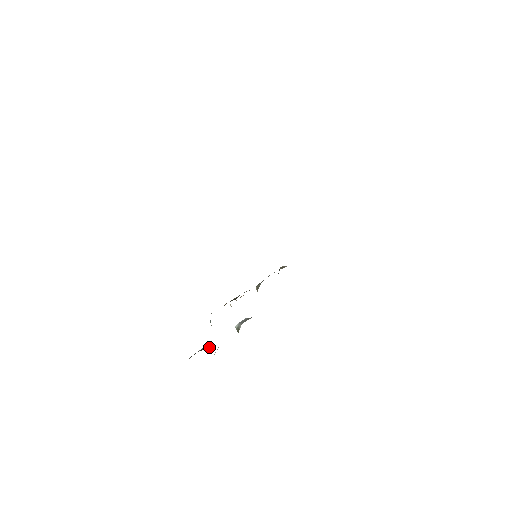
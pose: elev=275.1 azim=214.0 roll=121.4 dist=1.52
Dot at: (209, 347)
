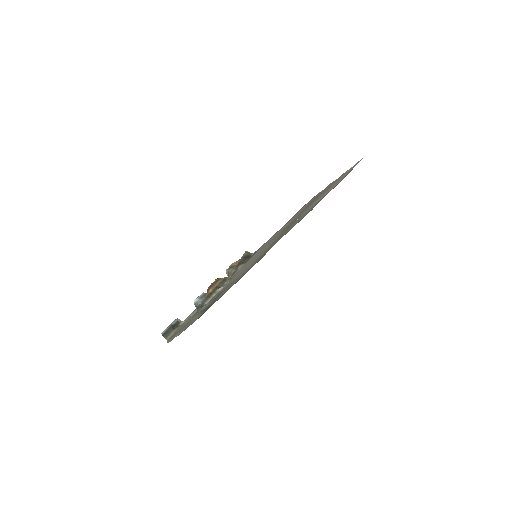
Dot at: (179, 324)
